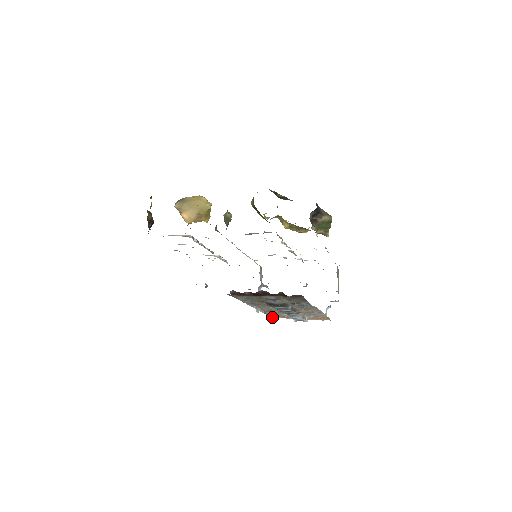
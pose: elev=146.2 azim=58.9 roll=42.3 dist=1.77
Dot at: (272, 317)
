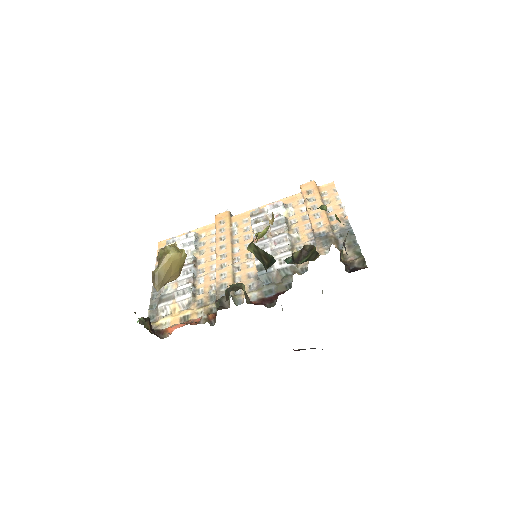
Dot at: occluded
